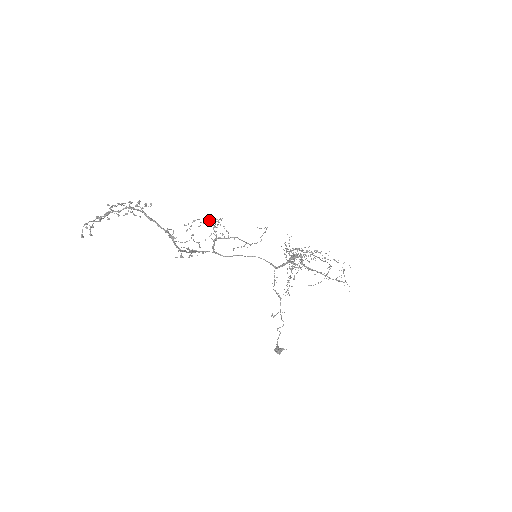
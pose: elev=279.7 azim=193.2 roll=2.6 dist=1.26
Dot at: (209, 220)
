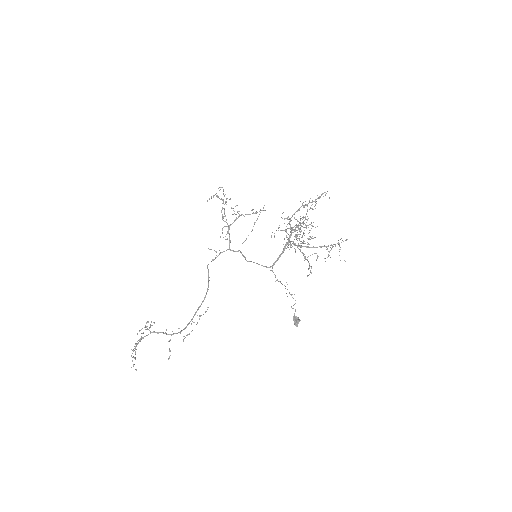
Dot at: occluded
